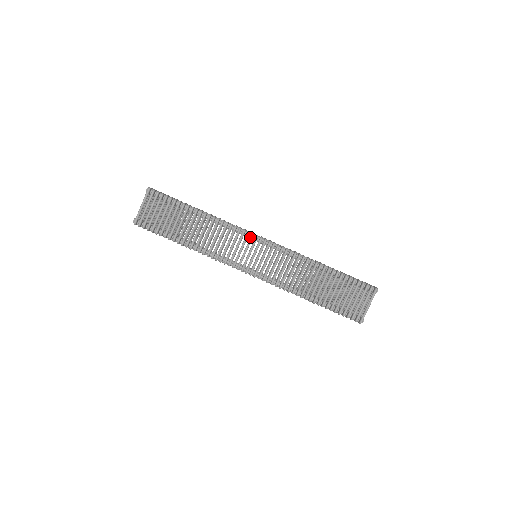
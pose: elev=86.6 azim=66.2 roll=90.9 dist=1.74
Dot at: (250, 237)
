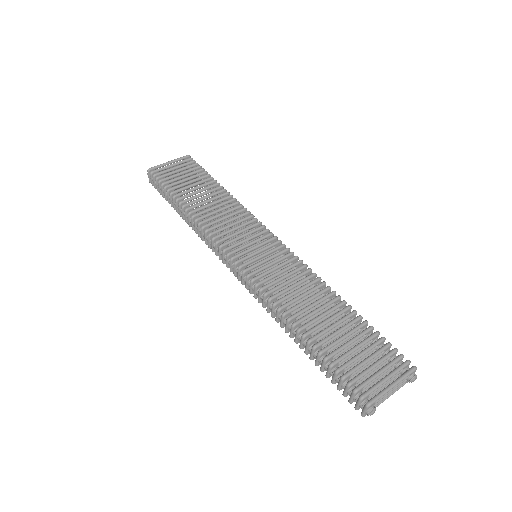
Dot at: (263, 230)
